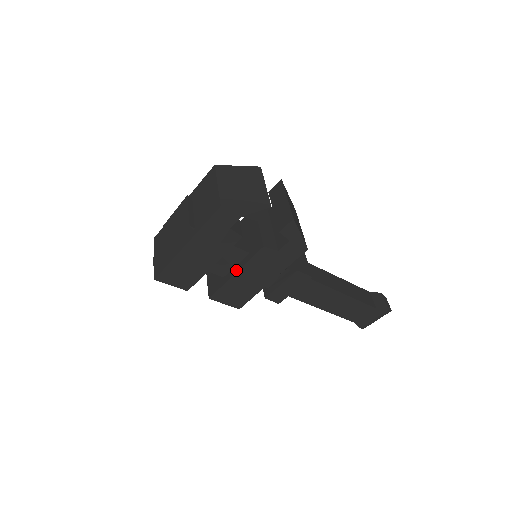
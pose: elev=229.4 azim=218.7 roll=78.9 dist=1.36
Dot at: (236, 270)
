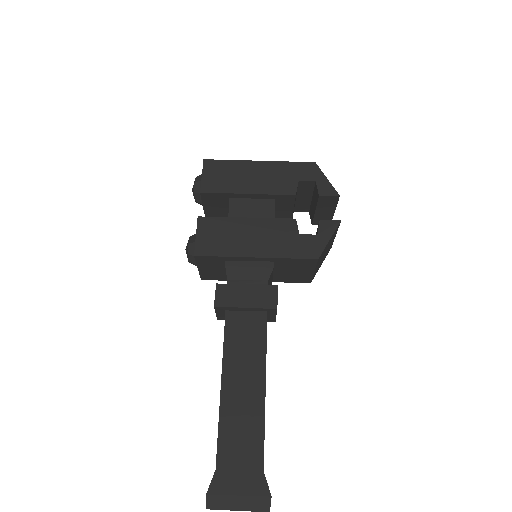
Dot at: (250, 218)
